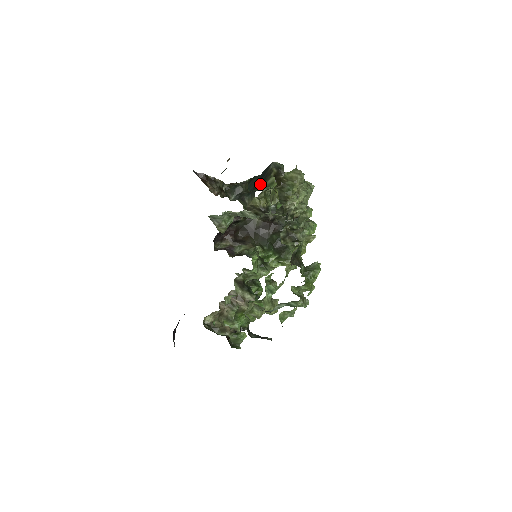
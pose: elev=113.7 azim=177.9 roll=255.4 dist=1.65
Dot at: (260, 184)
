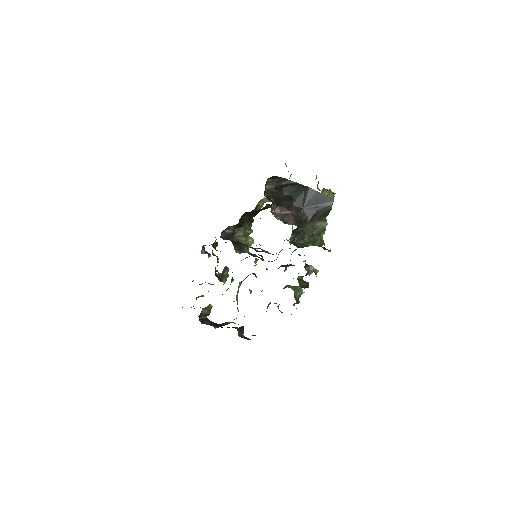
Dot at: (313, 219)
